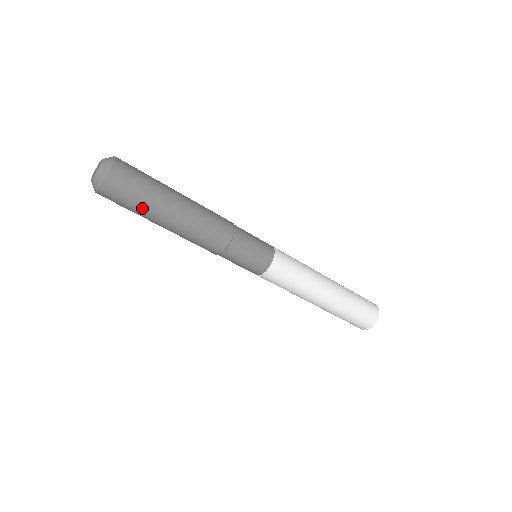
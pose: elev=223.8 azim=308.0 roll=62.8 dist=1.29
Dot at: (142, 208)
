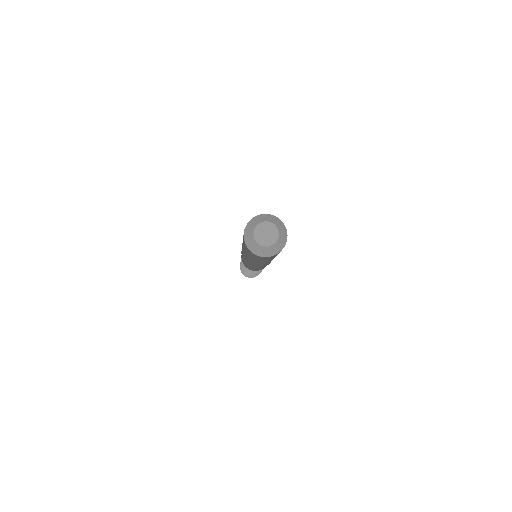
Dot at: (247, 253)
